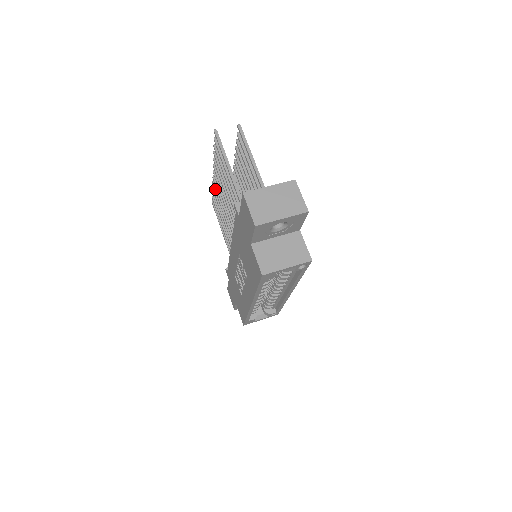
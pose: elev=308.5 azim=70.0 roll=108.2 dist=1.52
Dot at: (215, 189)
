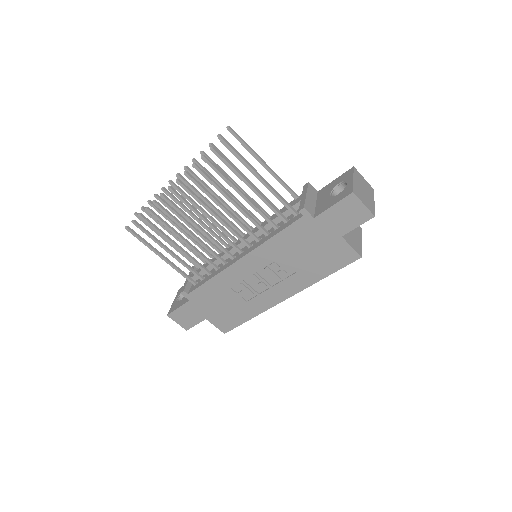
Dot at: (163, 209)
